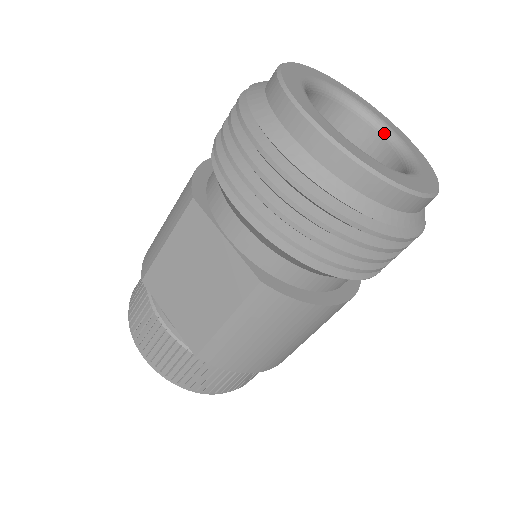
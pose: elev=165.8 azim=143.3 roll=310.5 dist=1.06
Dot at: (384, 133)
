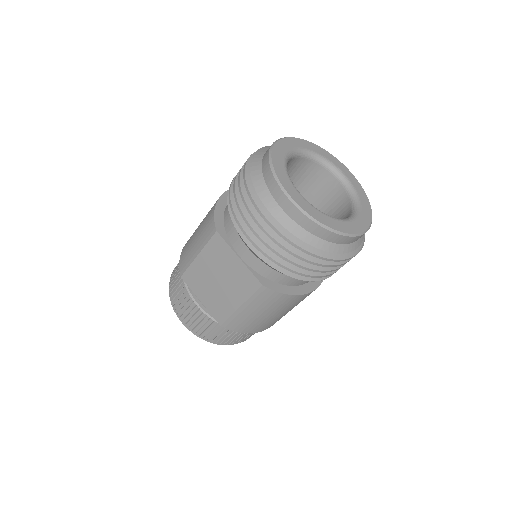
Dot at: (340, 178)
